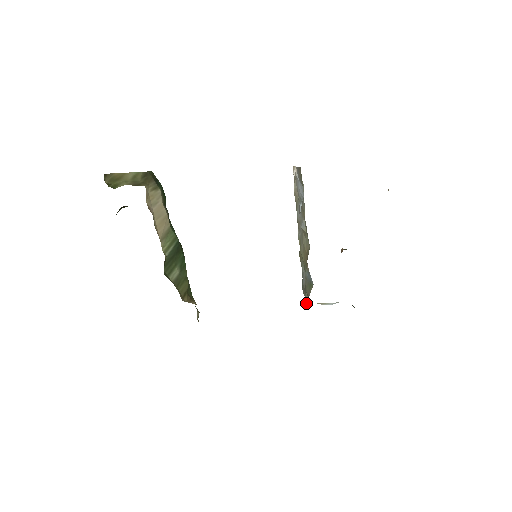
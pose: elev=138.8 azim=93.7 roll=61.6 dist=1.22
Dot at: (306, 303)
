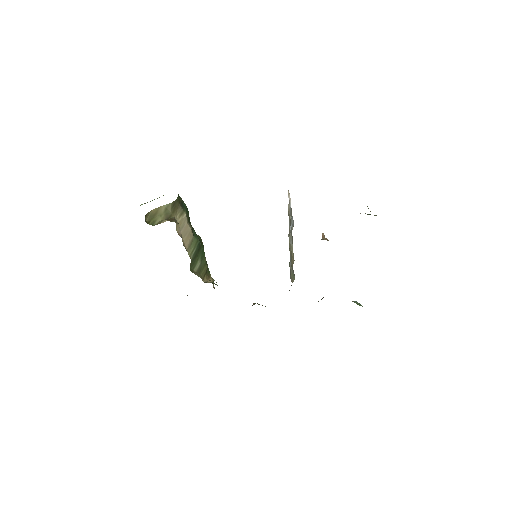
Dot at: occluded
